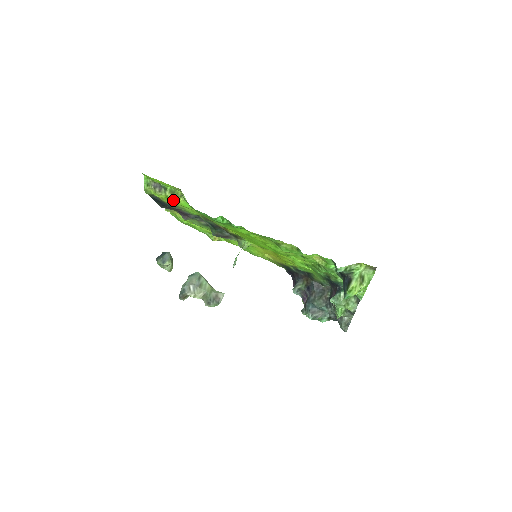
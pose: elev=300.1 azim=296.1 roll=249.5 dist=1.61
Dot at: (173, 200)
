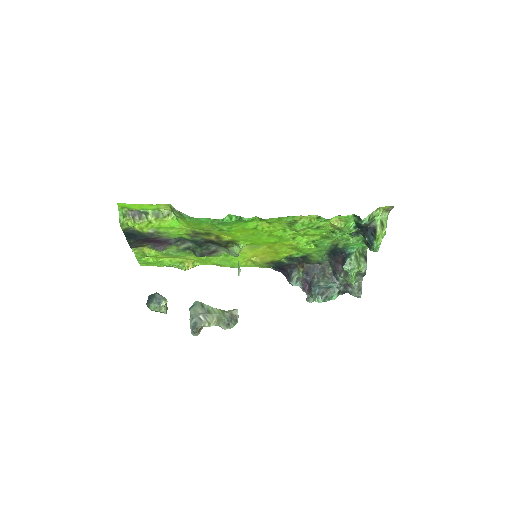
Dot at: (157, 224)
